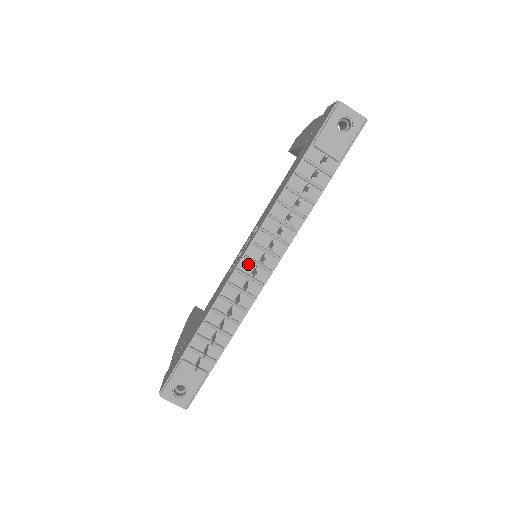
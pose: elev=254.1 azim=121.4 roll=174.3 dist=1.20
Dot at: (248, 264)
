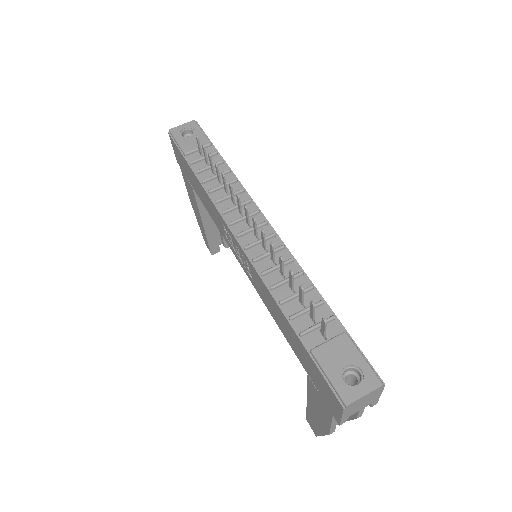
Dot at: (247, 238)
